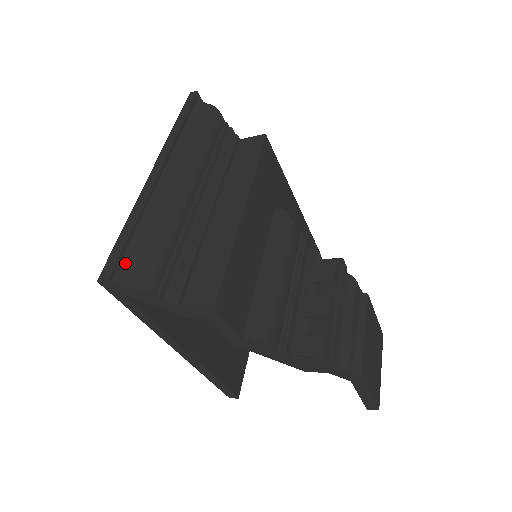
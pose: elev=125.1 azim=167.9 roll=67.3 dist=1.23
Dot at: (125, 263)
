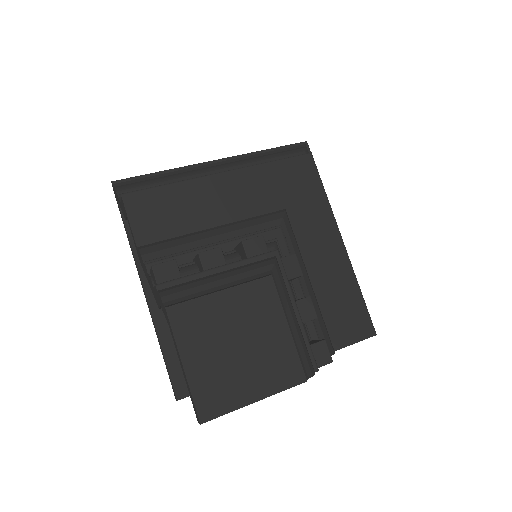
Dot at: (132, 182)
